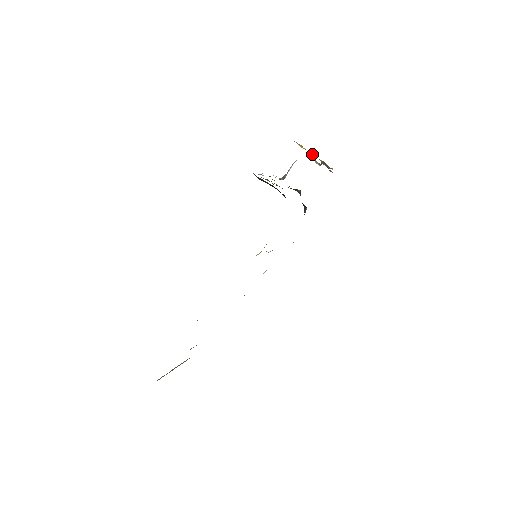
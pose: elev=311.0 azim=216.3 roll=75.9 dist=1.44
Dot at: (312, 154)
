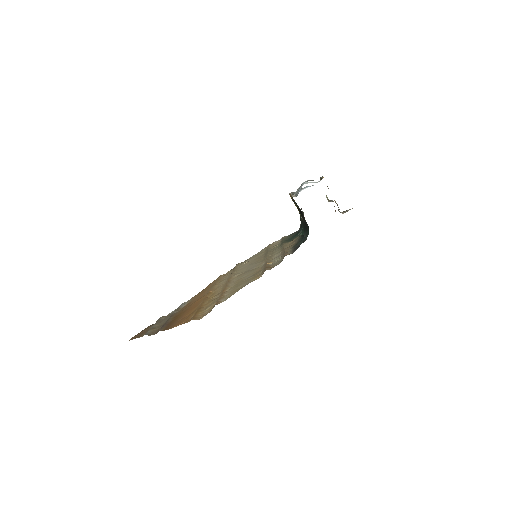
Dot at: occluded
